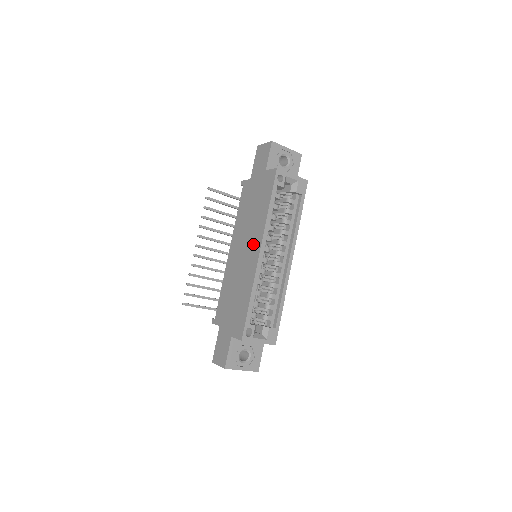
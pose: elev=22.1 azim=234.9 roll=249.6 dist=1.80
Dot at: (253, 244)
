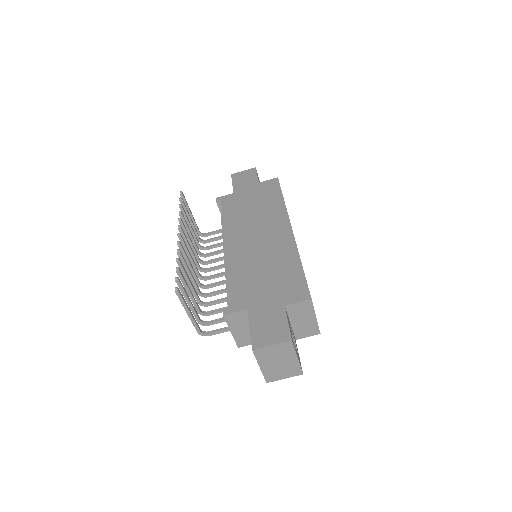
Dot at: (274, 226)
